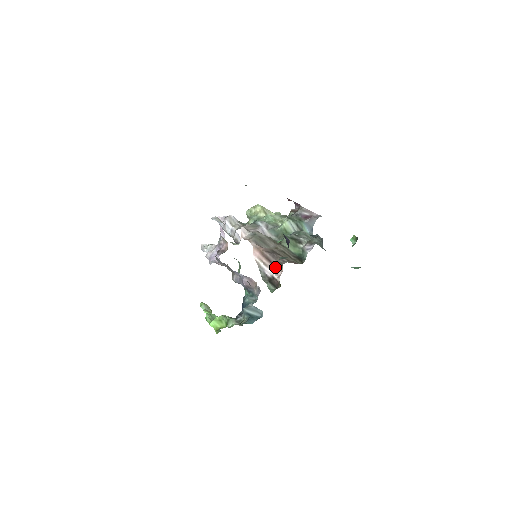
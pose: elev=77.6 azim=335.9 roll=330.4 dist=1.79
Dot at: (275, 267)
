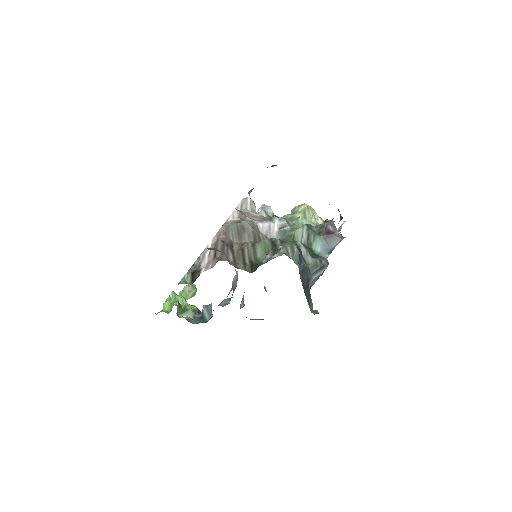
Dot at: (212, 260)
